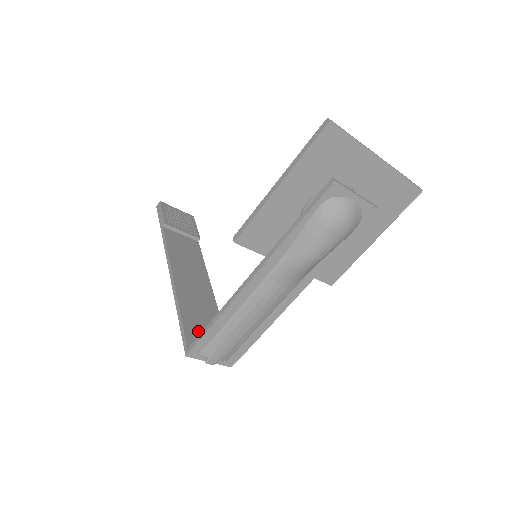
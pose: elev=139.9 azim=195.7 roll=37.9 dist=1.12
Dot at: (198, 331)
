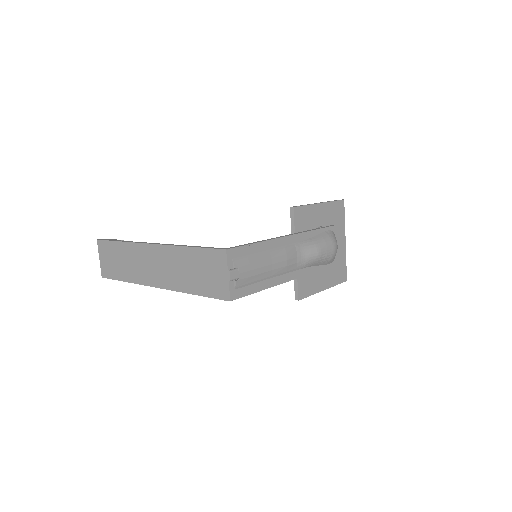
Dot at: occluded
